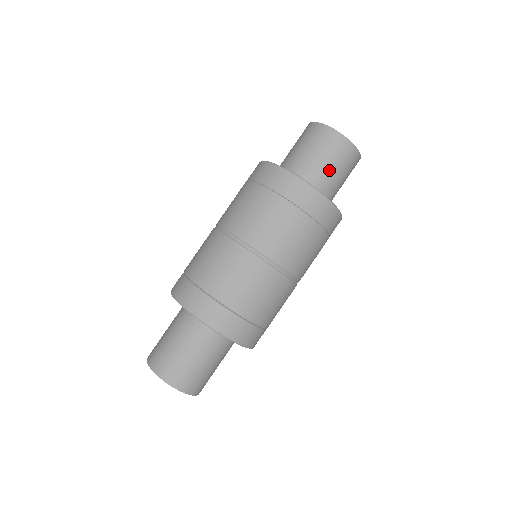
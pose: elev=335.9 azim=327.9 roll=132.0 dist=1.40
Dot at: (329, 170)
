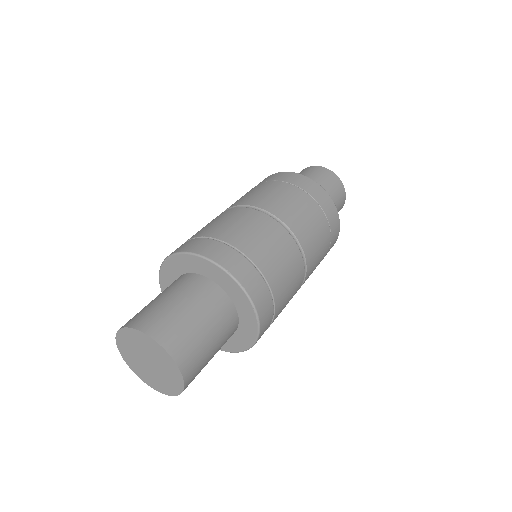
Dot at: occluded
